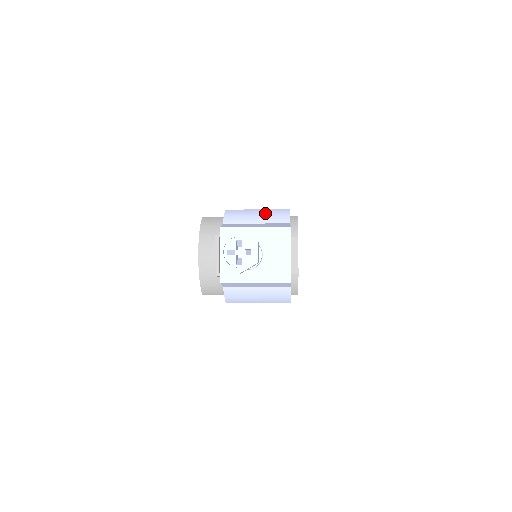
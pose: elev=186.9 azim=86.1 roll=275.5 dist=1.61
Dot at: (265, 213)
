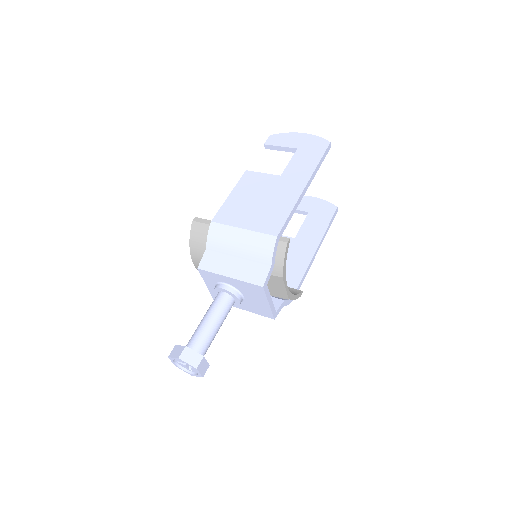
Dot at: (248, 242)
